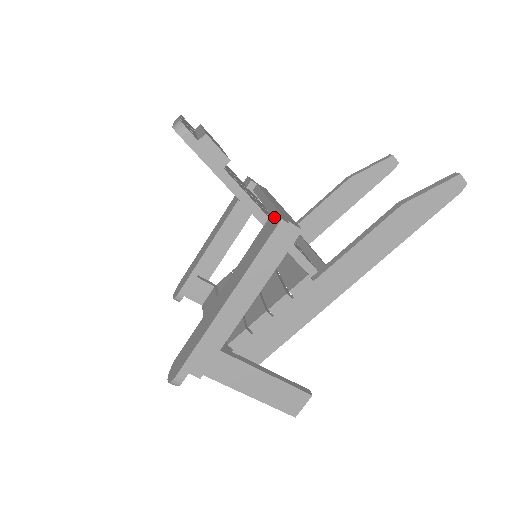
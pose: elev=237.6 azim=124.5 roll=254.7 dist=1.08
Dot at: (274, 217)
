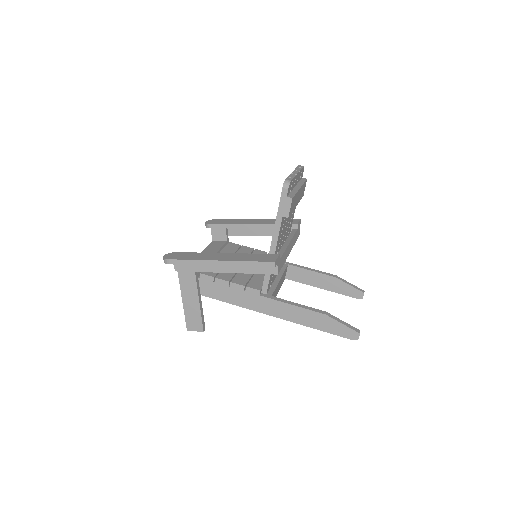
Dot at: (275, 257)
